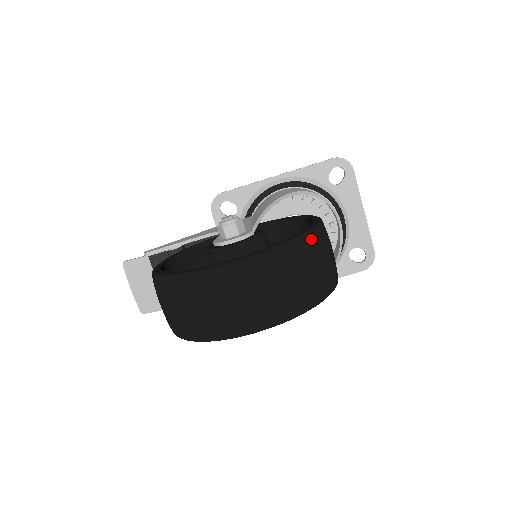
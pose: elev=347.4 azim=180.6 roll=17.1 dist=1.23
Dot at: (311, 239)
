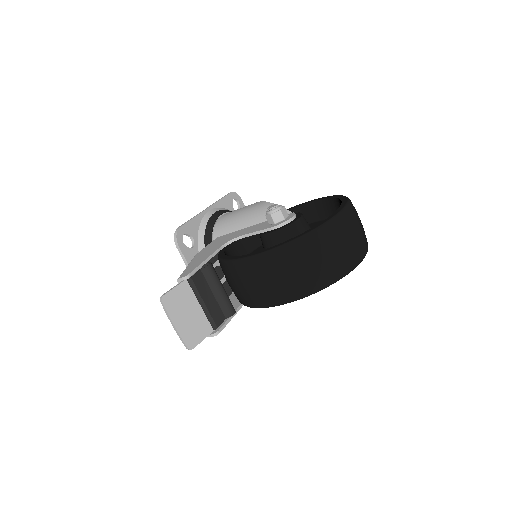
Dot at: occluded
